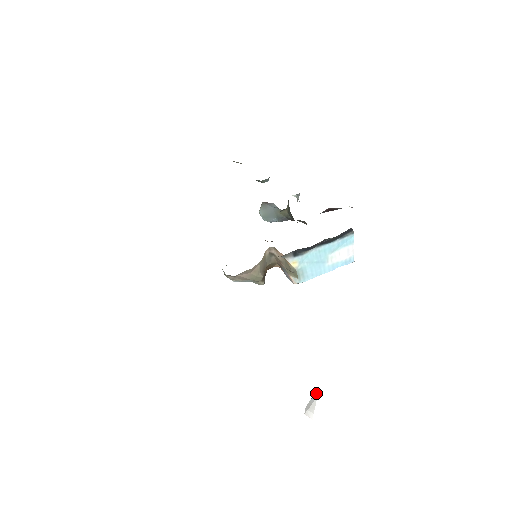
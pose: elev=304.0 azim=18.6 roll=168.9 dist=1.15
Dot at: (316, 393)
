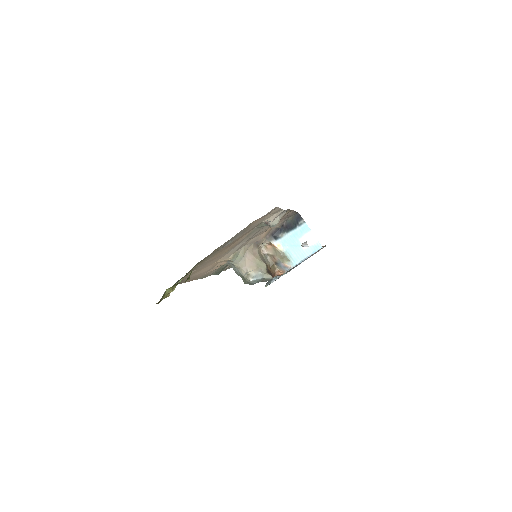
Dot at: occluded
